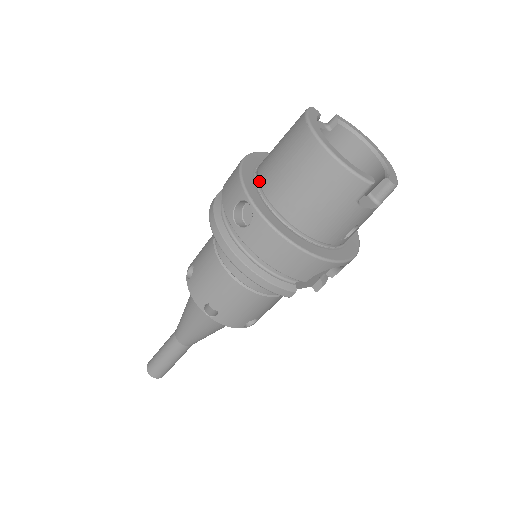
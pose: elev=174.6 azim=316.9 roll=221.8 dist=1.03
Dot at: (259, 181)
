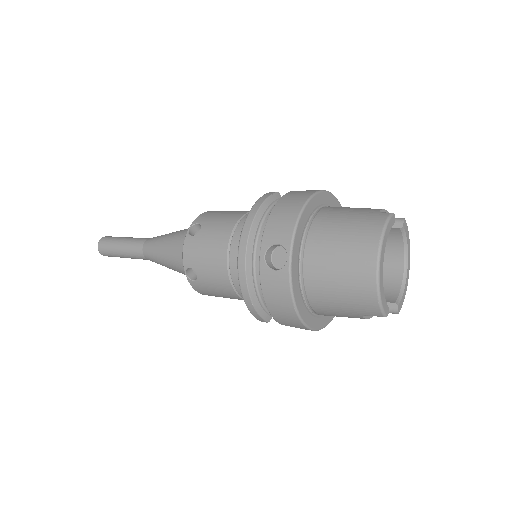
Dot at: (307, 236)
